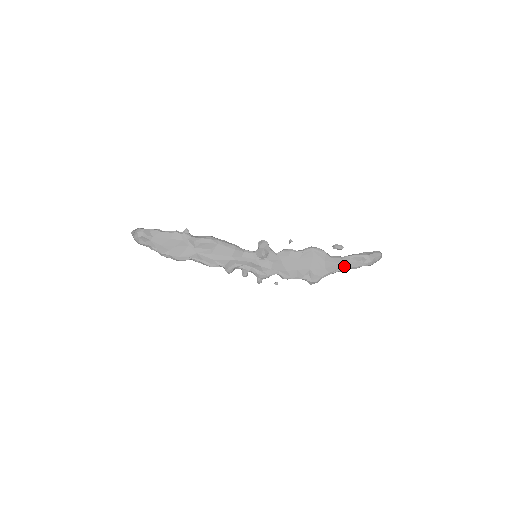
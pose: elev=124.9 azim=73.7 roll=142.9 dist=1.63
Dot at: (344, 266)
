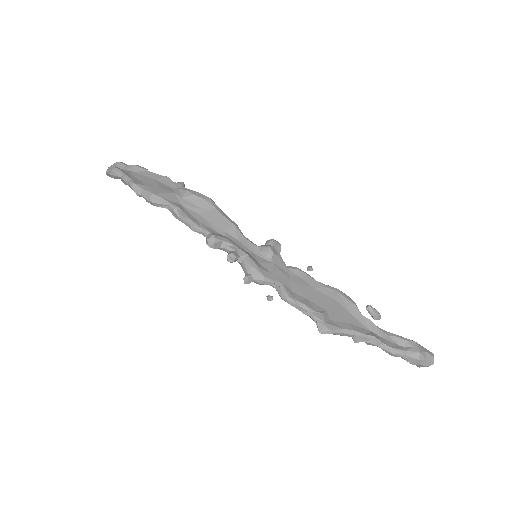
Dot at: (377, 337)
